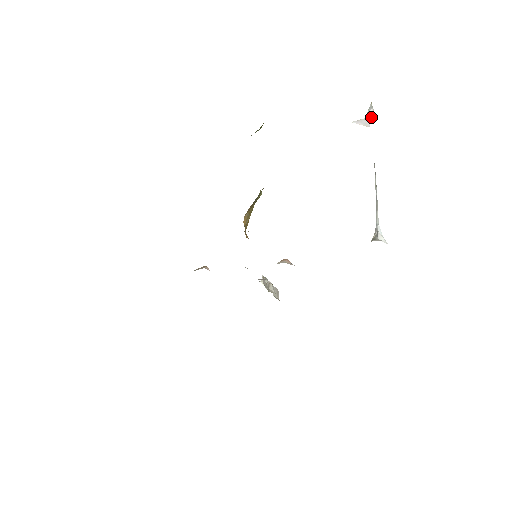
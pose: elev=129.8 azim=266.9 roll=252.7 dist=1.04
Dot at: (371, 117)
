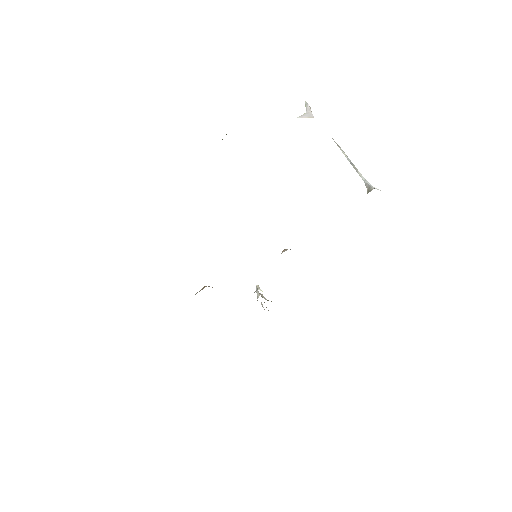
Dot at: occluded
